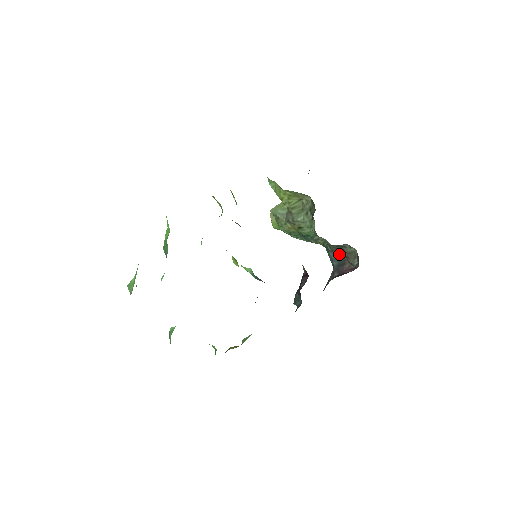
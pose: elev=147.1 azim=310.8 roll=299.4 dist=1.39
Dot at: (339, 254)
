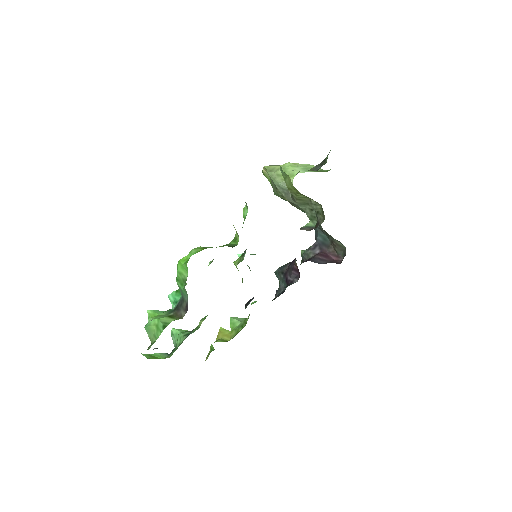
Dot at: (326, 235)
